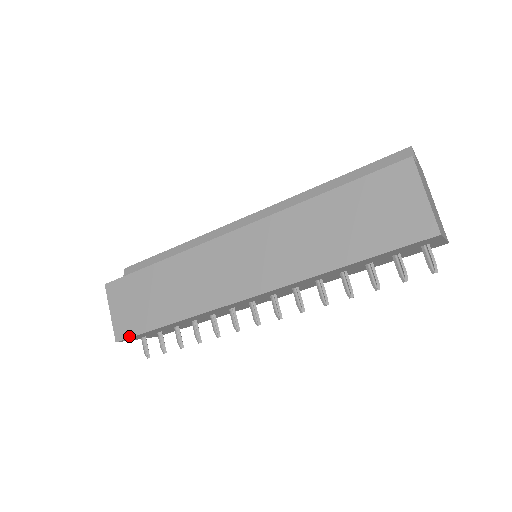
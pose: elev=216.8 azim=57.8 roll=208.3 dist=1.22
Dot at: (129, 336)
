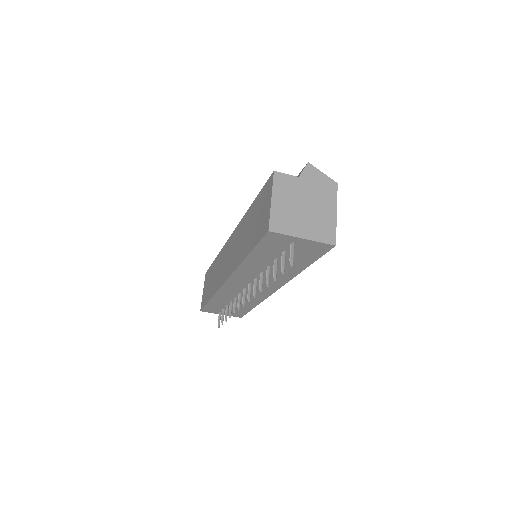
Dot at: (203, 307)
